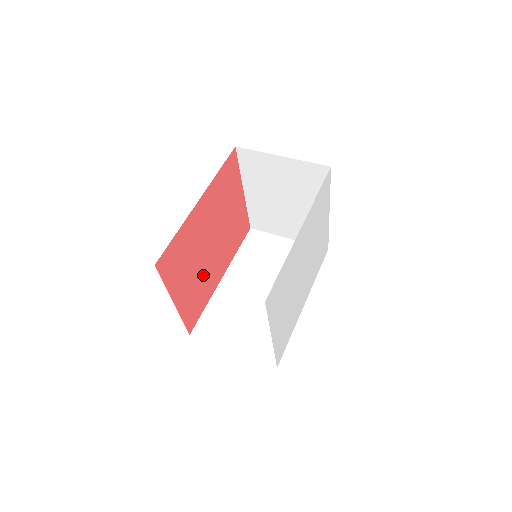
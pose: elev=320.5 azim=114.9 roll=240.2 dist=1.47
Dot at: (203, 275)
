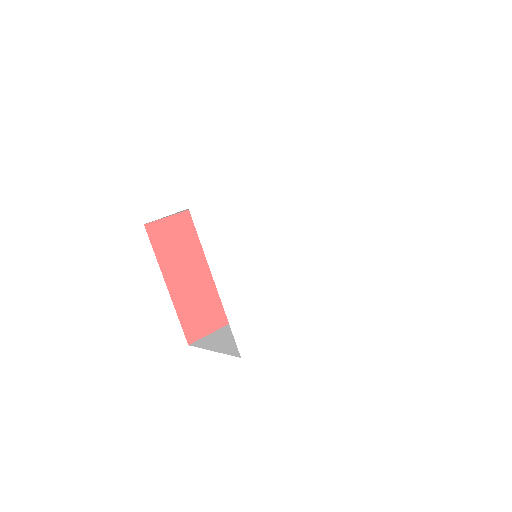
Dot at: (215, 286)
